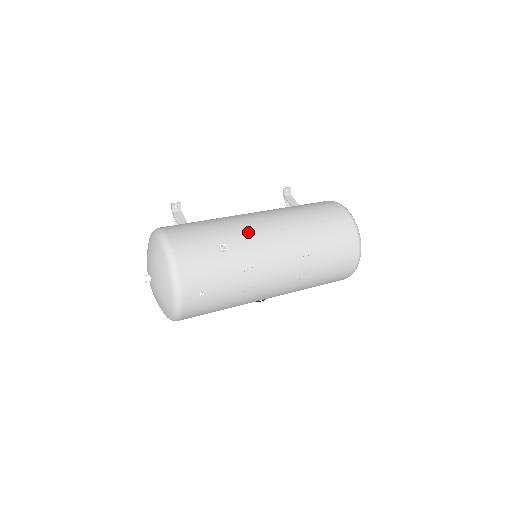
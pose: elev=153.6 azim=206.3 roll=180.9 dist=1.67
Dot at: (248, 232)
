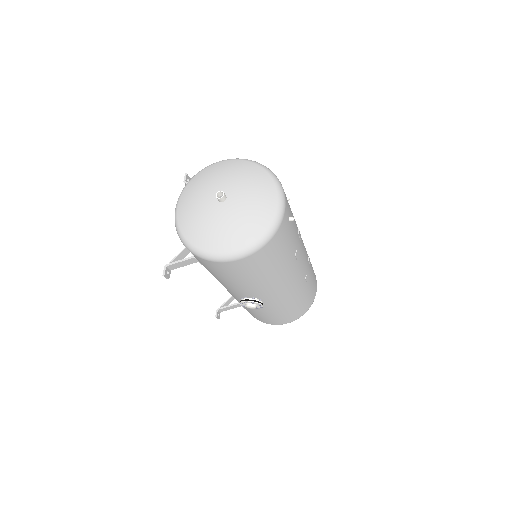
Dot at: occluded
